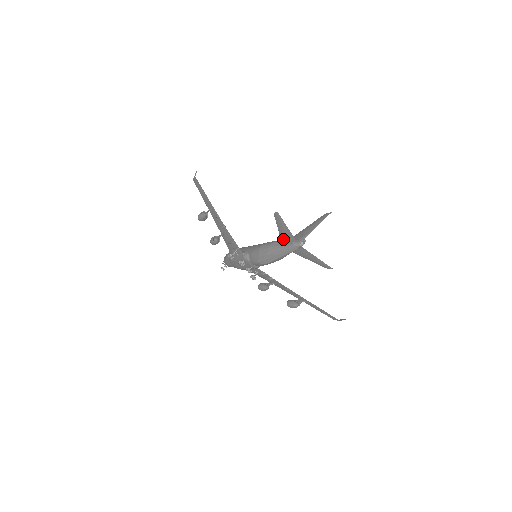
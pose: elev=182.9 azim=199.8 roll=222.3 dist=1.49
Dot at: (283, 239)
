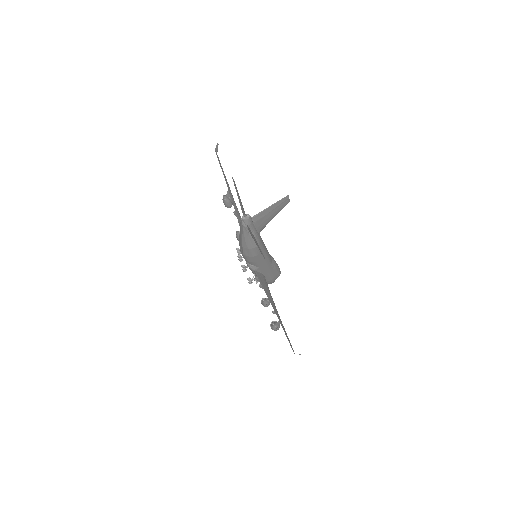
Dot at: occluded
